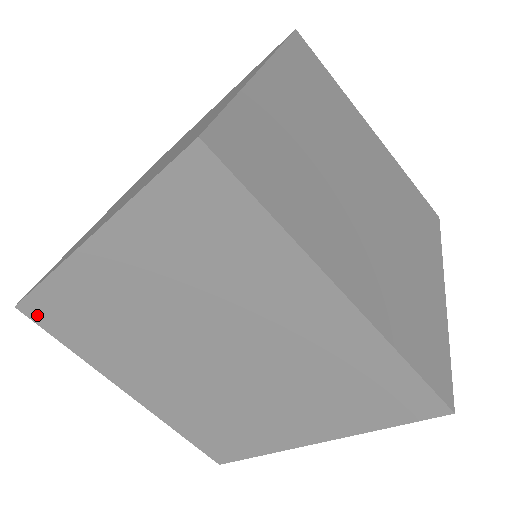
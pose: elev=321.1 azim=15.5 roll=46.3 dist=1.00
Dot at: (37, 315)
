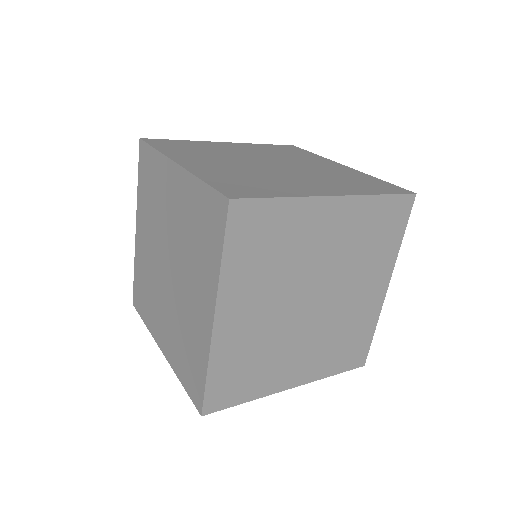
Dot at: (142, 154)
